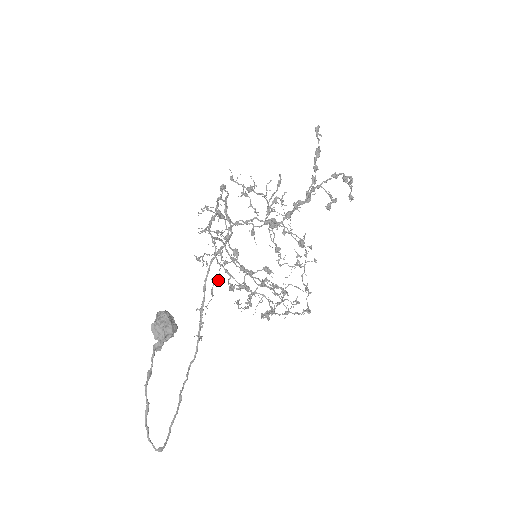
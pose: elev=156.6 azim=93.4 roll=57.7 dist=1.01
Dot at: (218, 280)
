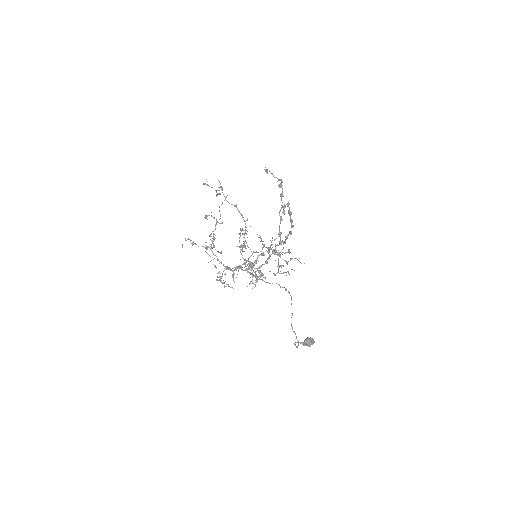
Dot at: occluded
